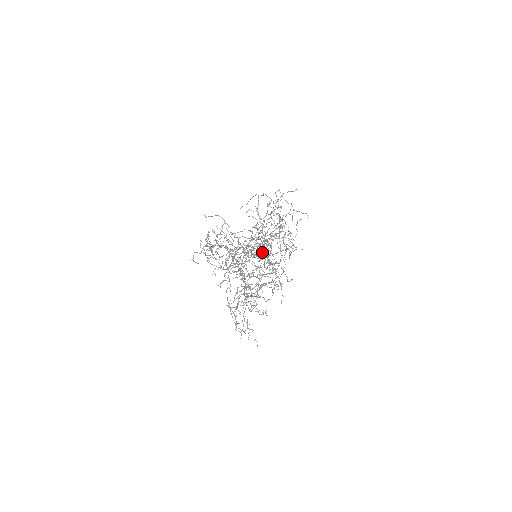
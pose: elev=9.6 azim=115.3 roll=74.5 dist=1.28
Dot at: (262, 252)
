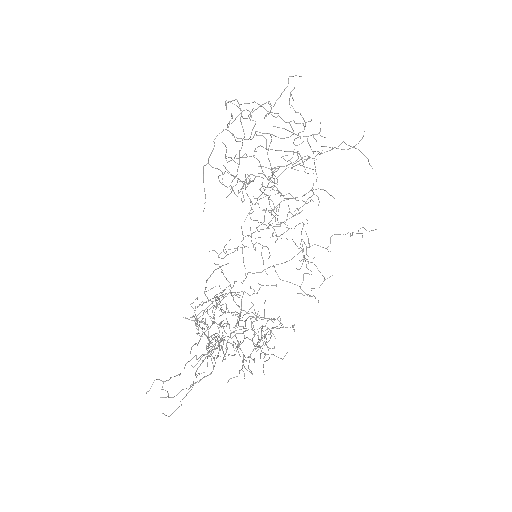
Dot at: (217, 355)
